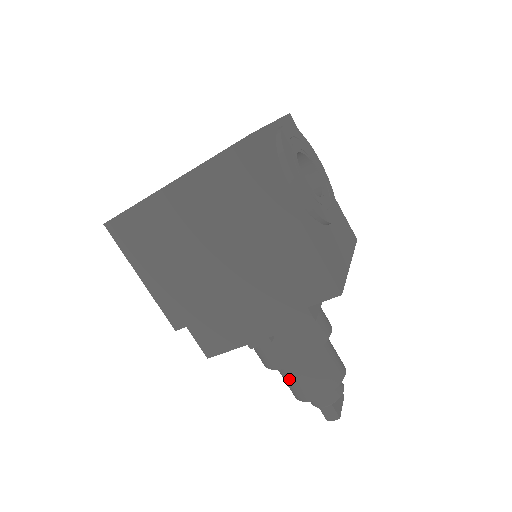
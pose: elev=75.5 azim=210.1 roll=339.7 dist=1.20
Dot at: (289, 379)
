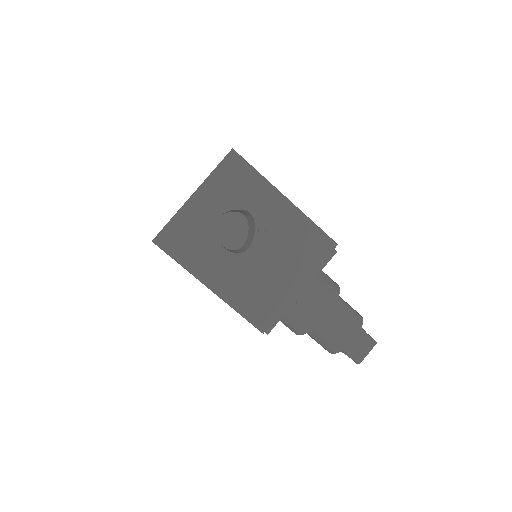
Dot at: occluded
